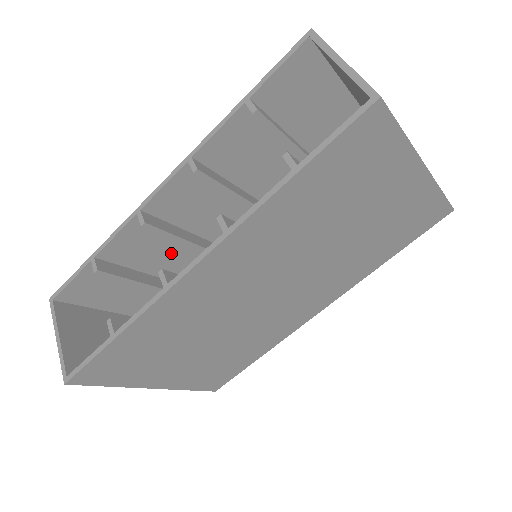
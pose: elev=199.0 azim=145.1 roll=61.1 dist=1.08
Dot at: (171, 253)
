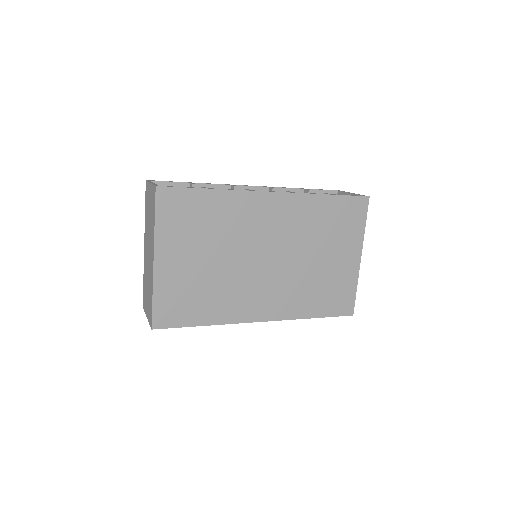
Dot at: occluded
